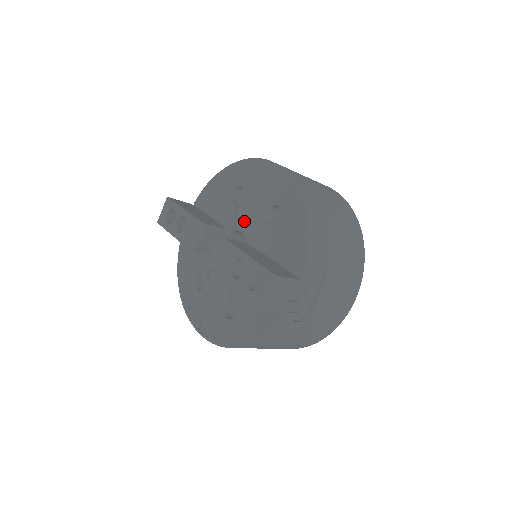
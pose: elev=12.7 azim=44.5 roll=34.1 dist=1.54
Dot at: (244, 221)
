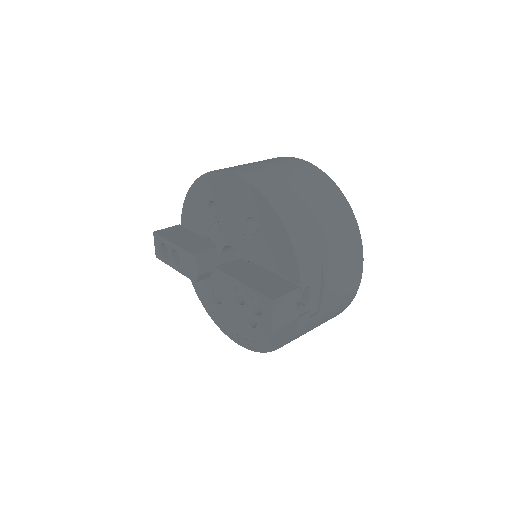
Dot at: (230, 235)
